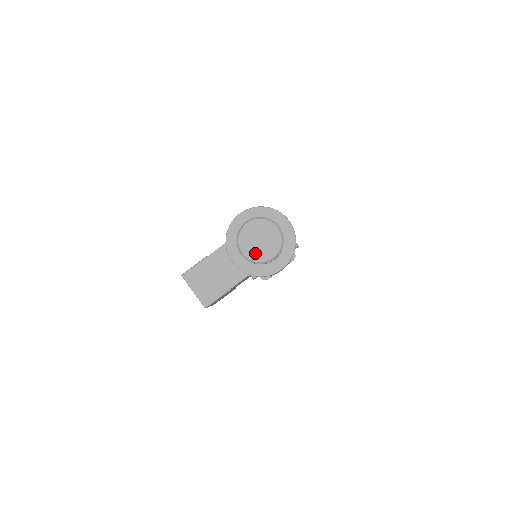
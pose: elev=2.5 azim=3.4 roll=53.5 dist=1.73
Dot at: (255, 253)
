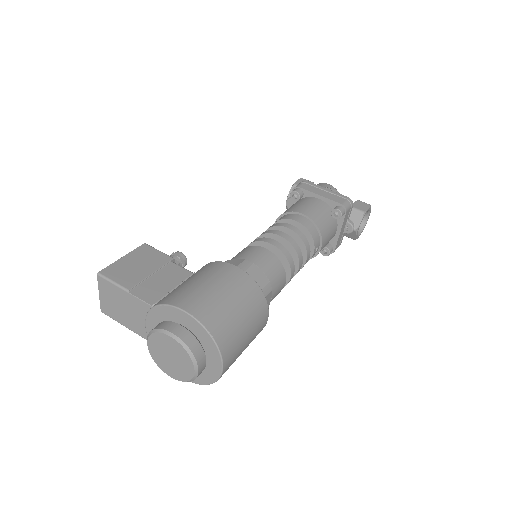
Dot at: (158, 356)
